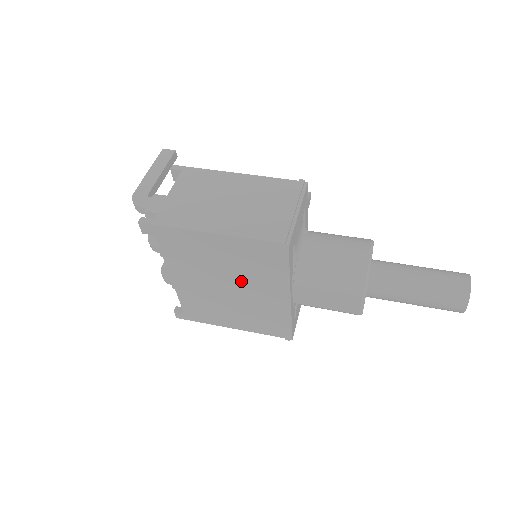
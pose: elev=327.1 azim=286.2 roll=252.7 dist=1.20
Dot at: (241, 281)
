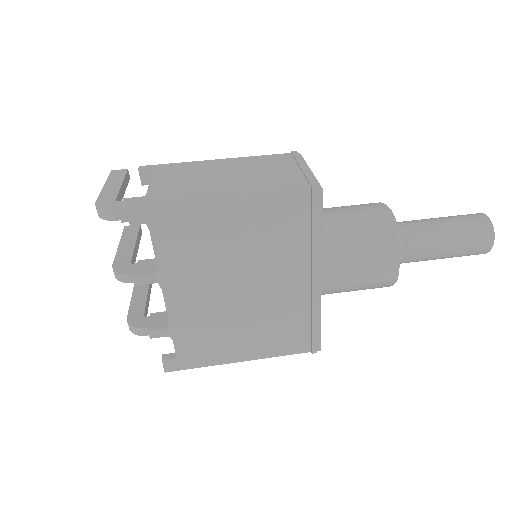
Dot at: (260, 269)
